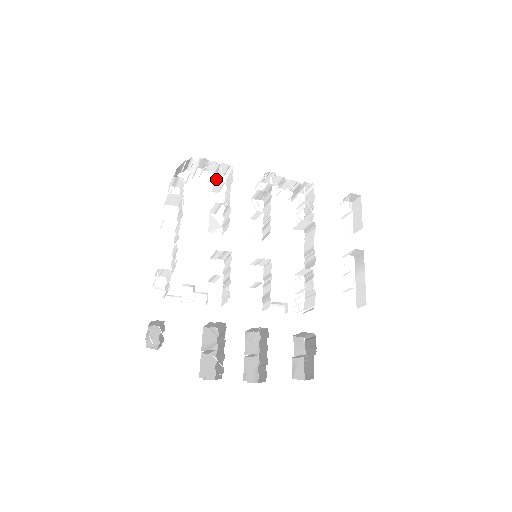
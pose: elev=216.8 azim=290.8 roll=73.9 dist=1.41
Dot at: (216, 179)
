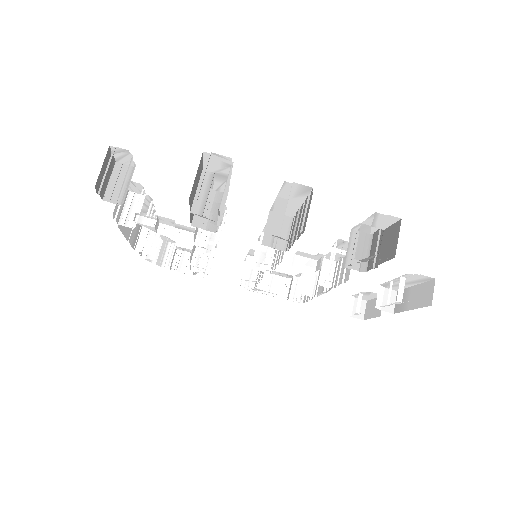
Dot at: (195, 275)
